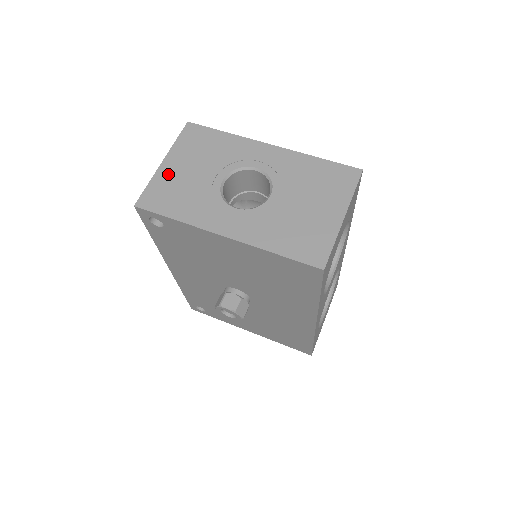
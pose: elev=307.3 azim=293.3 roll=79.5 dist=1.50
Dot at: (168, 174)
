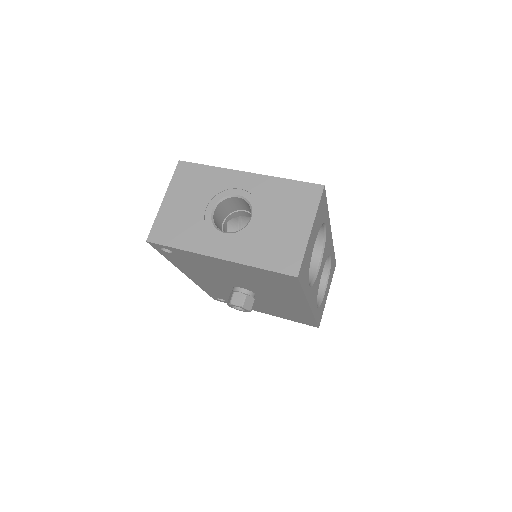
Dot at: (169, 210)
